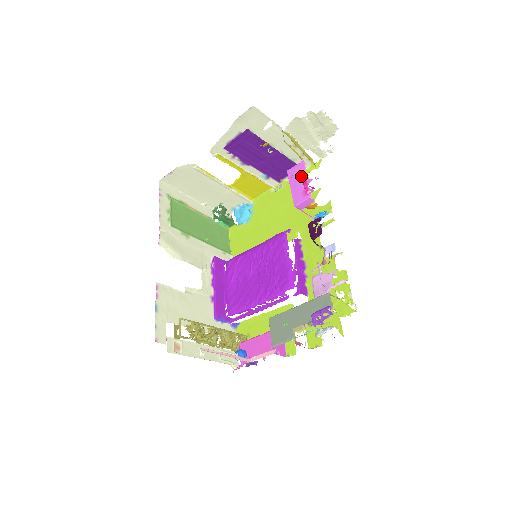
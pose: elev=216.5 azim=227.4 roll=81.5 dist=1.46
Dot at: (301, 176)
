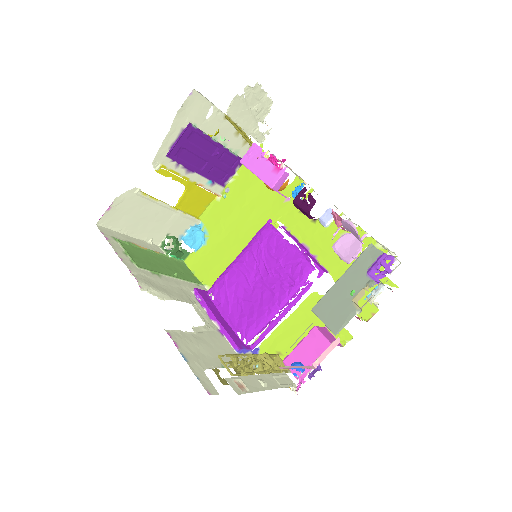
Dot at: (263, 156)
